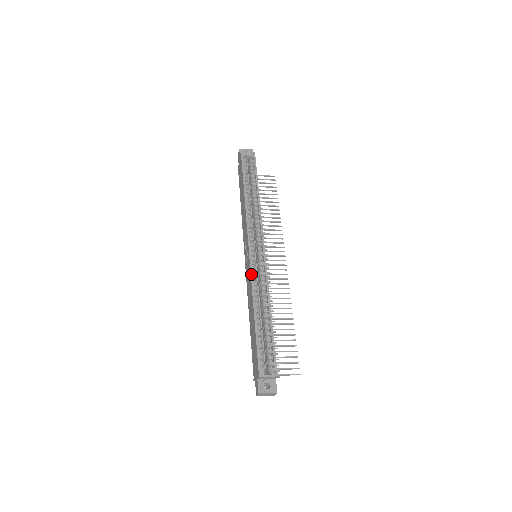
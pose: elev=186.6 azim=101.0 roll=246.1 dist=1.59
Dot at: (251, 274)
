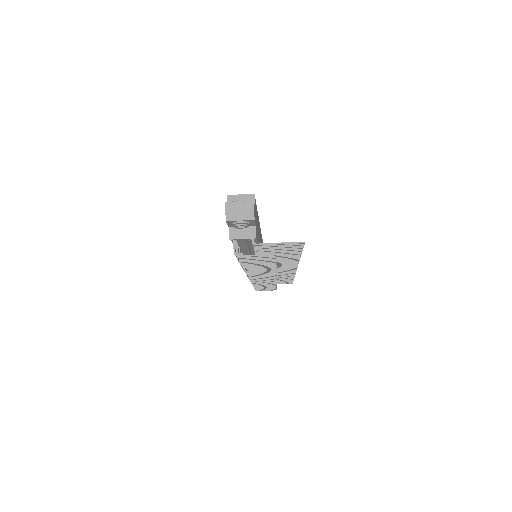
Dot at: occluded
